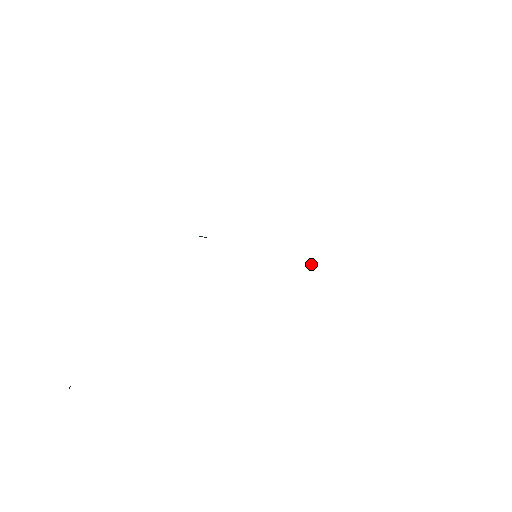
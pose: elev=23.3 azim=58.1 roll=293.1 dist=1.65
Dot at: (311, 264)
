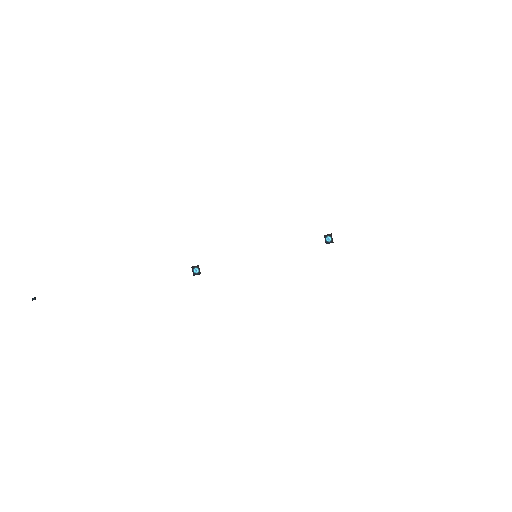
Dot at: occluded
